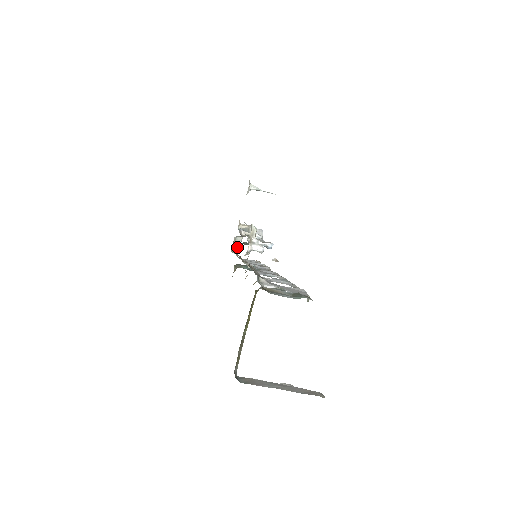
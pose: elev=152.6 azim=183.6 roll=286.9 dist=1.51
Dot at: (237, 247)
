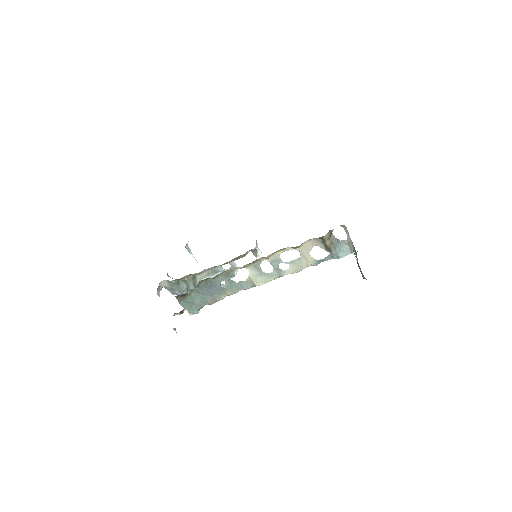
Dot at: (158, 293)
